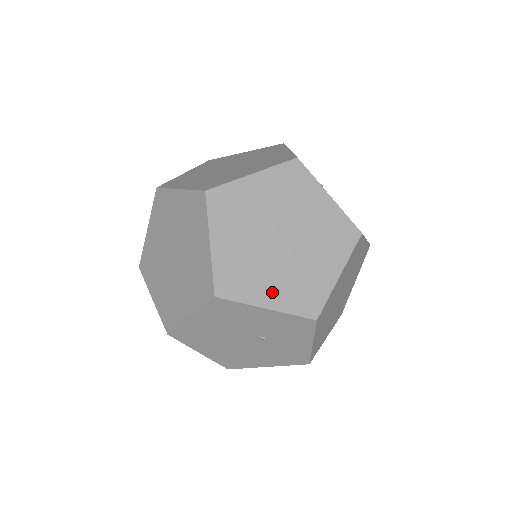
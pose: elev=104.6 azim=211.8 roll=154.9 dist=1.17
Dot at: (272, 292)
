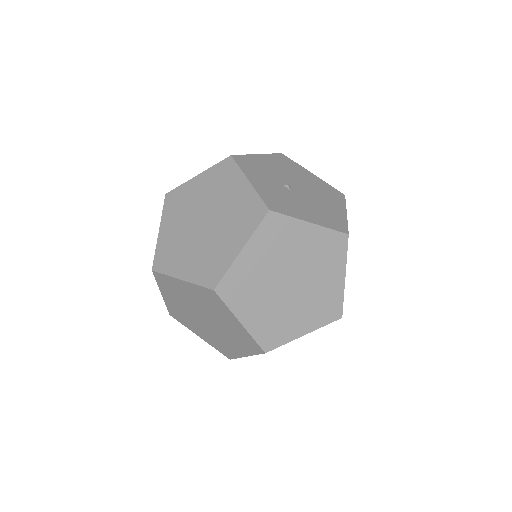
Dot at: (302, 323)
